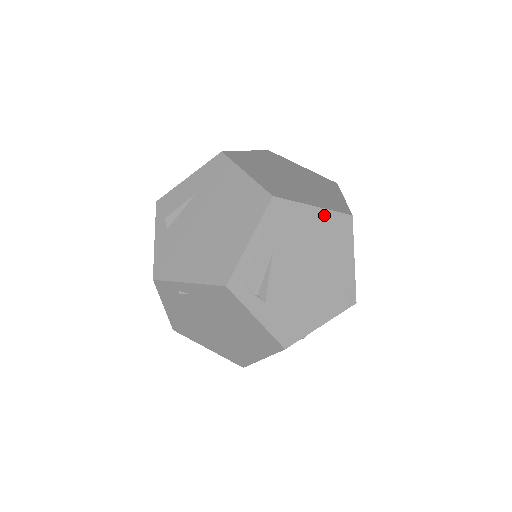
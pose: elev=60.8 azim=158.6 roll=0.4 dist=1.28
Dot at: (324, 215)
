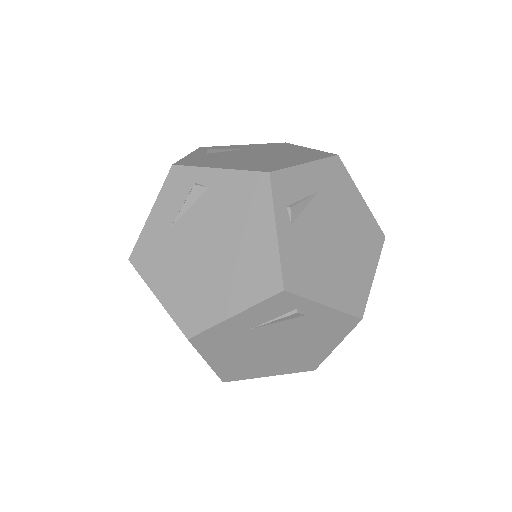
Dot at: (366, 212)
